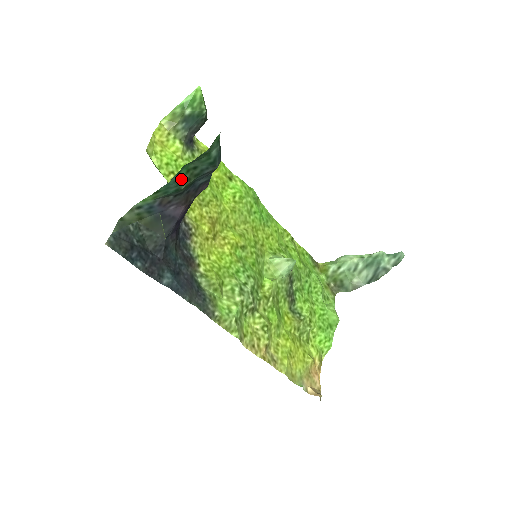
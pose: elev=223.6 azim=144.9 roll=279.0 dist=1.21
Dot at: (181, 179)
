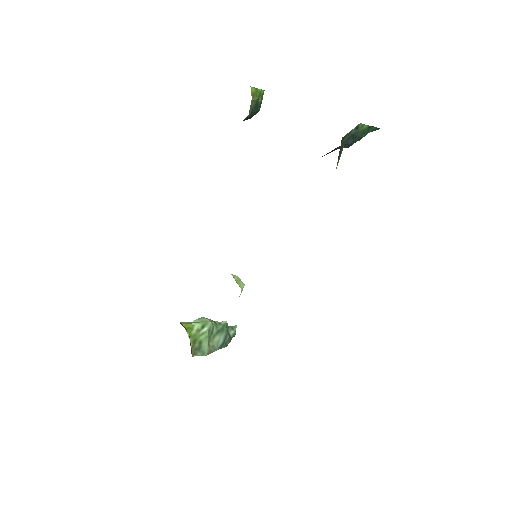
Dot at: occluded
